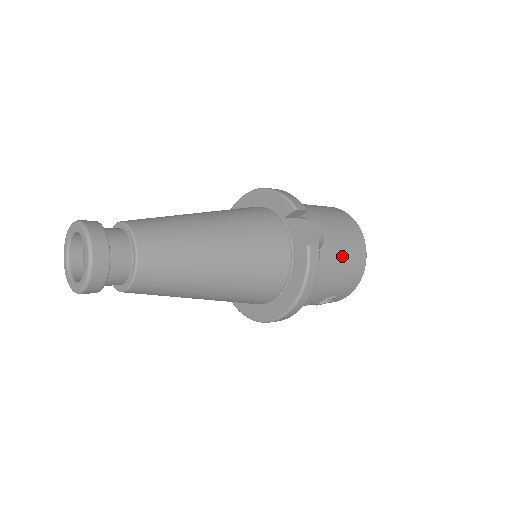
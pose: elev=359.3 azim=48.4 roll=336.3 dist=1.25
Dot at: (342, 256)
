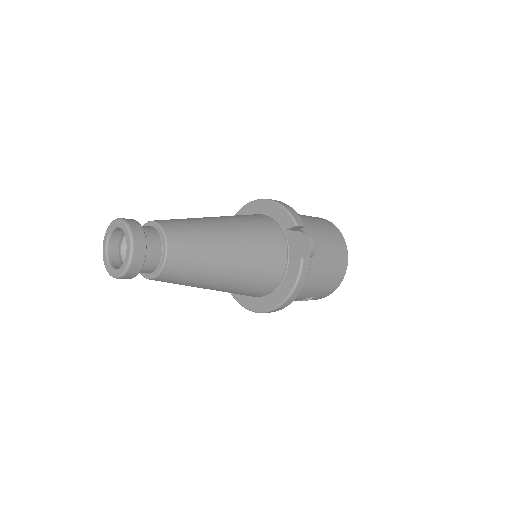
Dot at: (327, 266)
